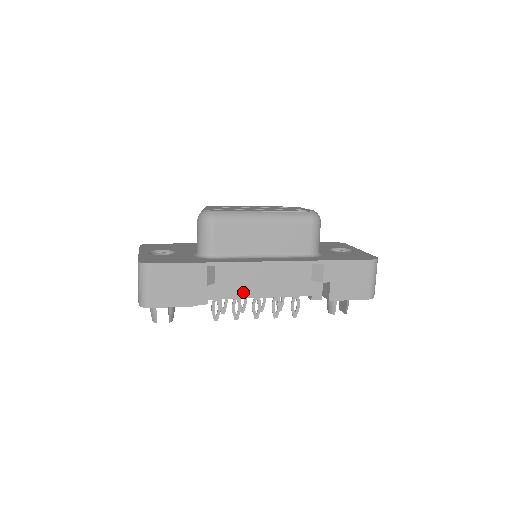
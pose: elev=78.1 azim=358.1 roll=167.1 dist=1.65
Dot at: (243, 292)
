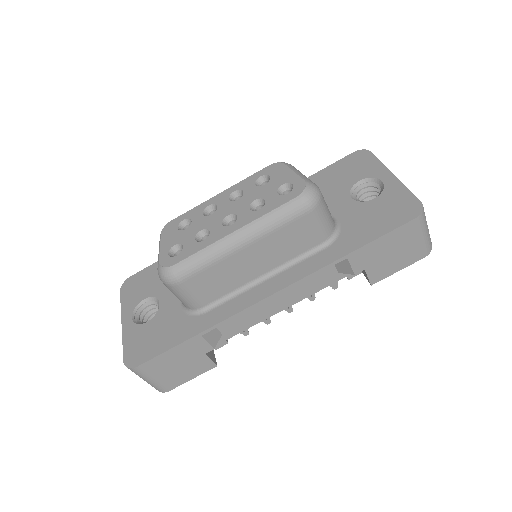
Dot at: (260, 316)
